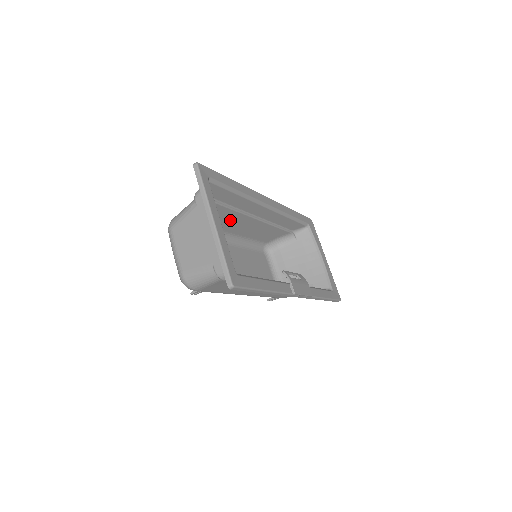
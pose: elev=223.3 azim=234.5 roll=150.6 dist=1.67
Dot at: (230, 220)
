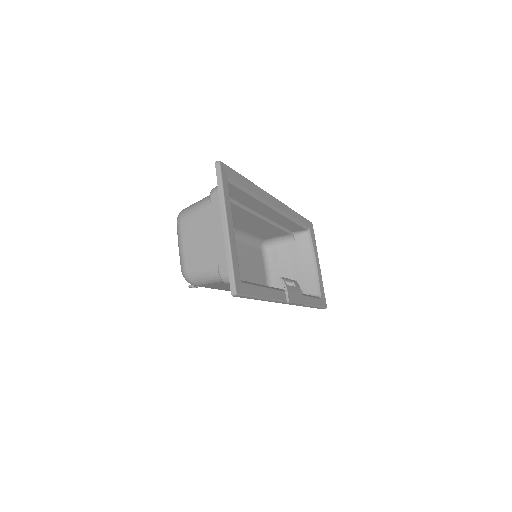
Dot at: (237, 217)
